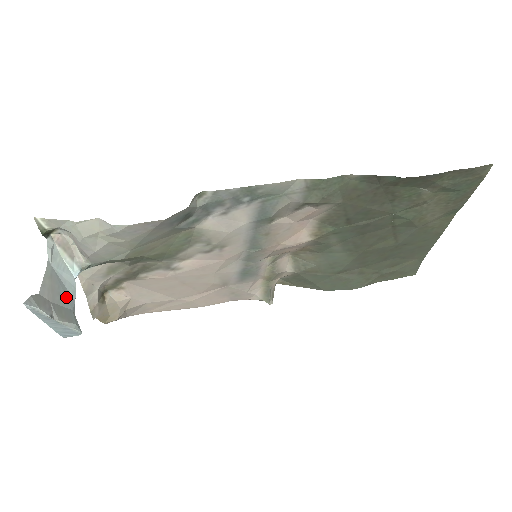
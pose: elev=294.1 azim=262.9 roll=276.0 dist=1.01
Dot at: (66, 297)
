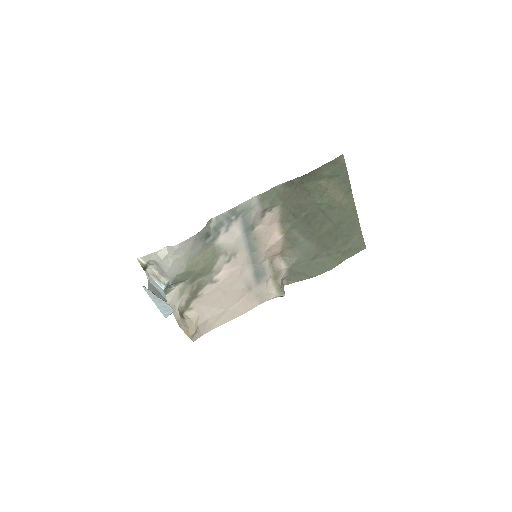
Dot at: (161, 296)
